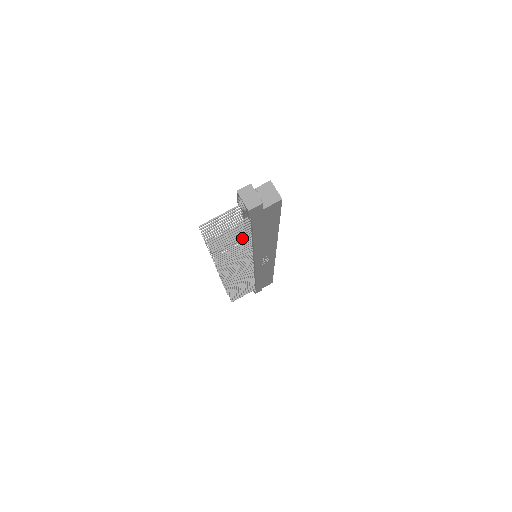
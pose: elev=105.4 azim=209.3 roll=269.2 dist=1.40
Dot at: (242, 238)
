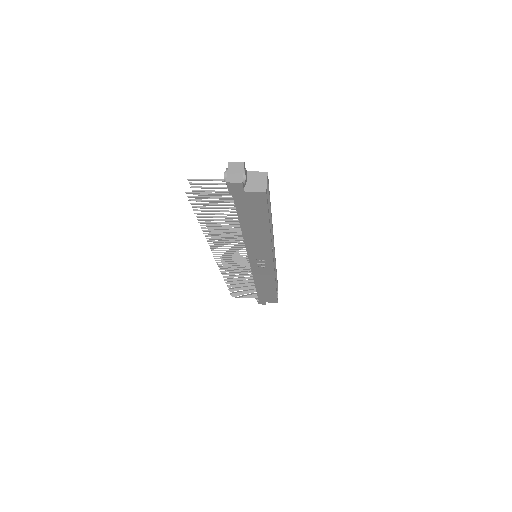
Dot at: (229, 217)
